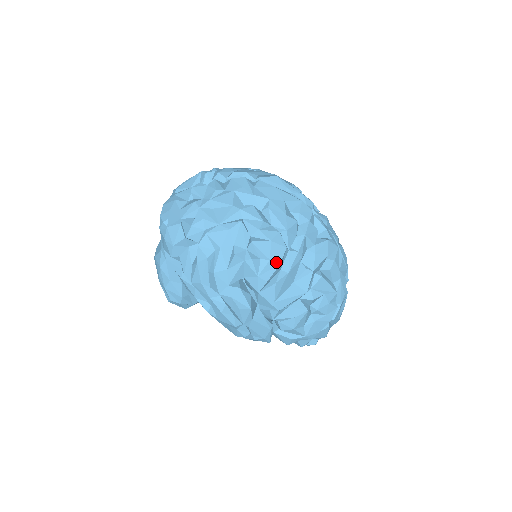
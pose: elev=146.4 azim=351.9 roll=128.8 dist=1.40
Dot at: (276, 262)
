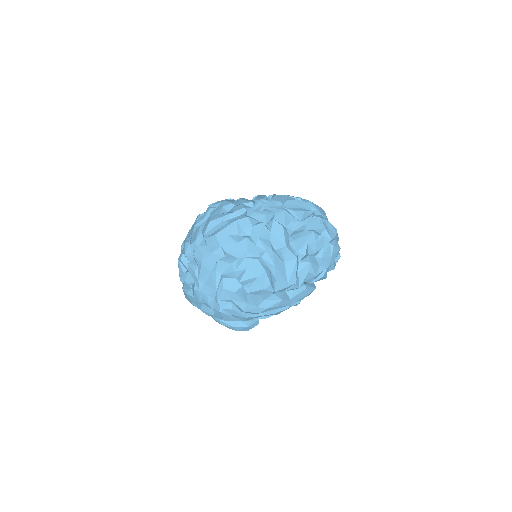
Dot at: (262, 273)
